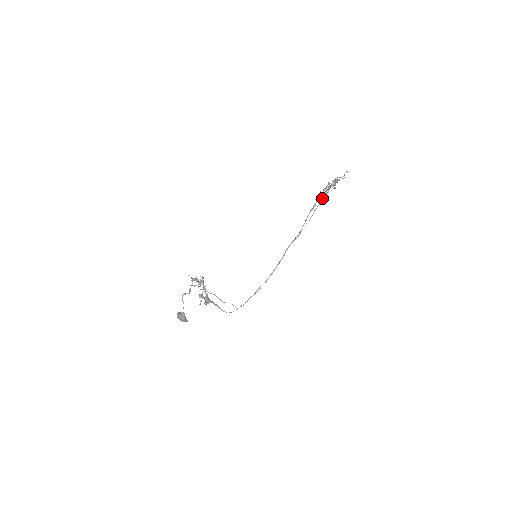
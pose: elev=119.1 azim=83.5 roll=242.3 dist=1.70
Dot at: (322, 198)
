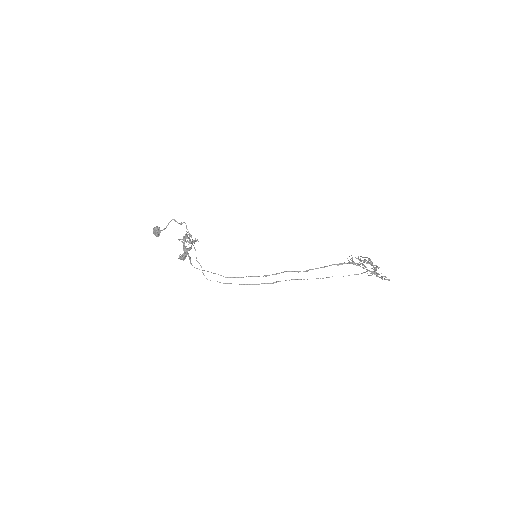
Dot at: occluded
